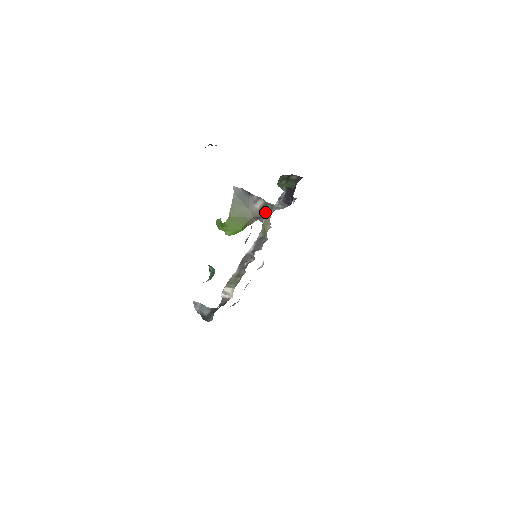
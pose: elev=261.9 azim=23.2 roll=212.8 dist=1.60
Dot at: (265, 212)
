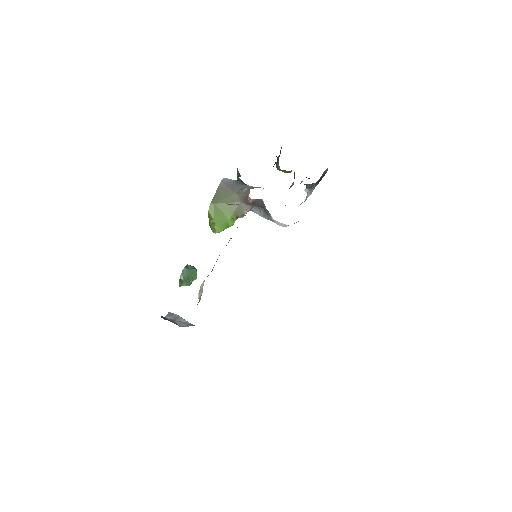
Dot at: occluded
